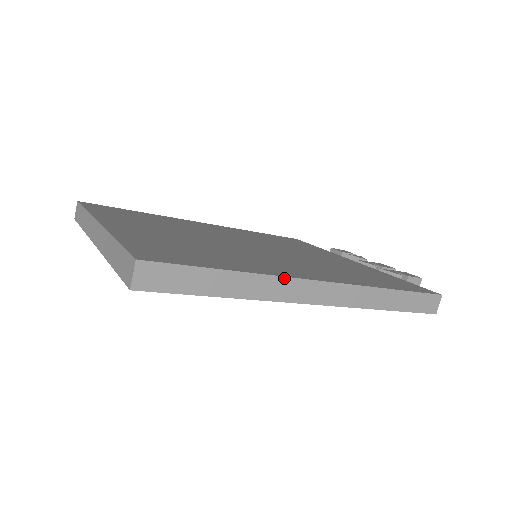
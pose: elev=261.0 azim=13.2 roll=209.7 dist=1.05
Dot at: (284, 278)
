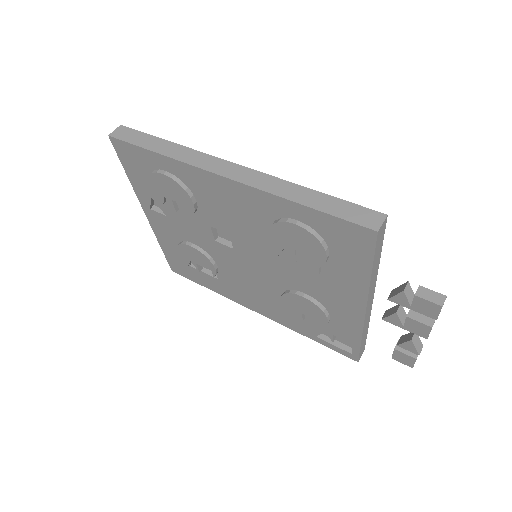
Dot at: (203, 153)
